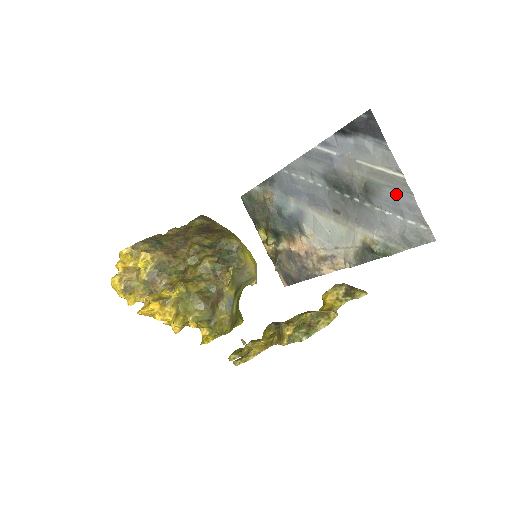
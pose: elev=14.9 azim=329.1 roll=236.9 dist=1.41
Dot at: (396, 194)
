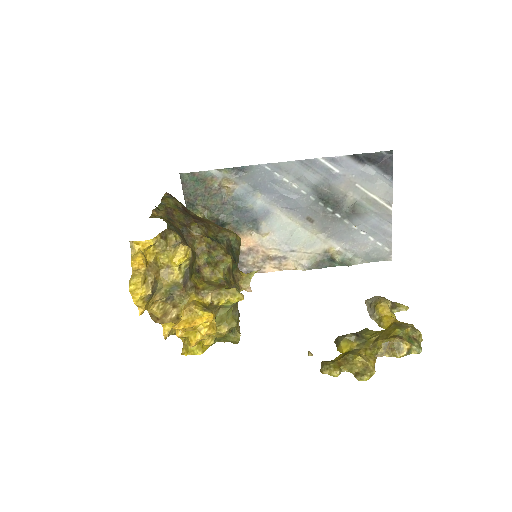
Dot at: (378, 220)
